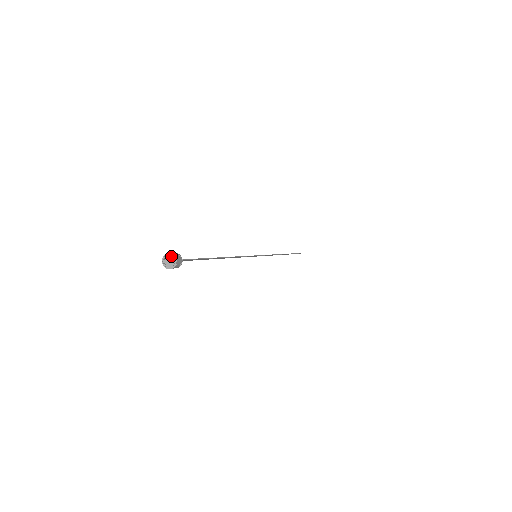
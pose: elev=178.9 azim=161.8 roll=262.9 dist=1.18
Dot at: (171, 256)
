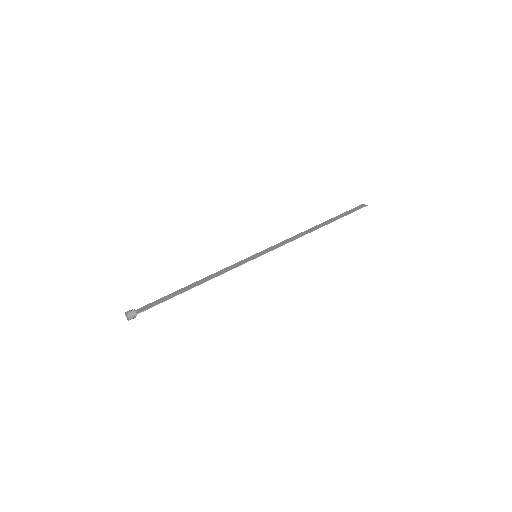
Dot at: (127, 315)
